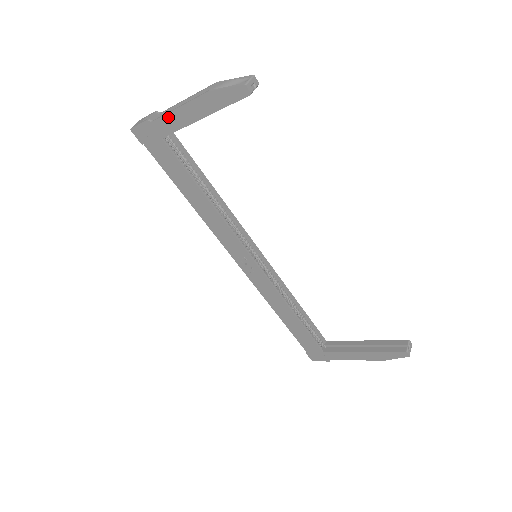
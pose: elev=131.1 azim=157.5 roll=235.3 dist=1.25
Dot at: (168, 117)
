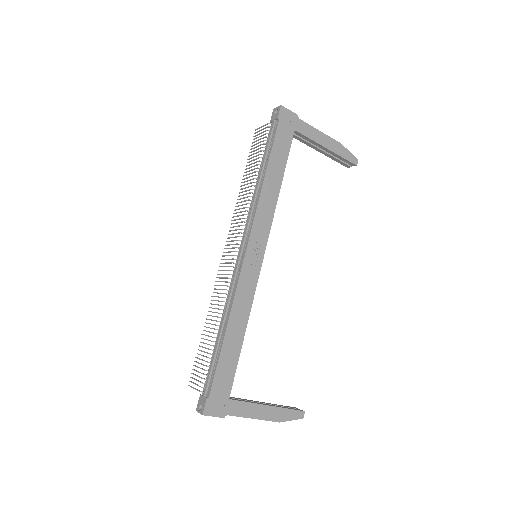
Dot at: (311, 128)
